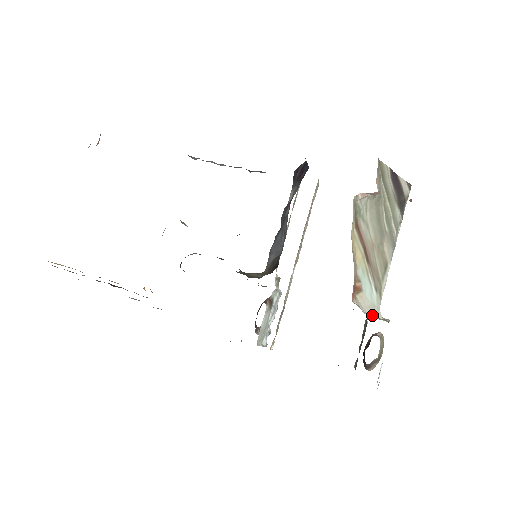
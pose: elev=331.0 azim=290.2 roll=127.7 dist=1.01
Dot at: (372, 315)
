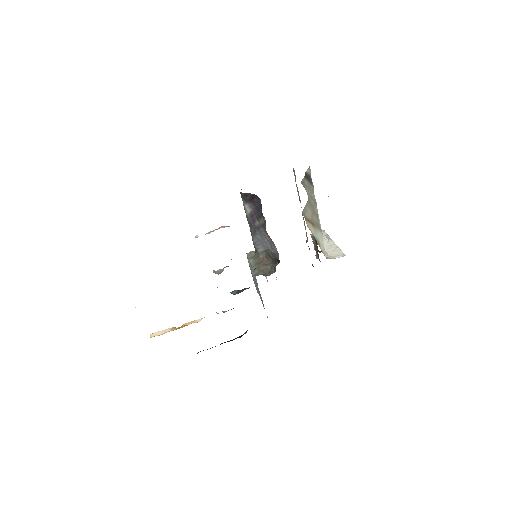
Dot at: (326, 246)
